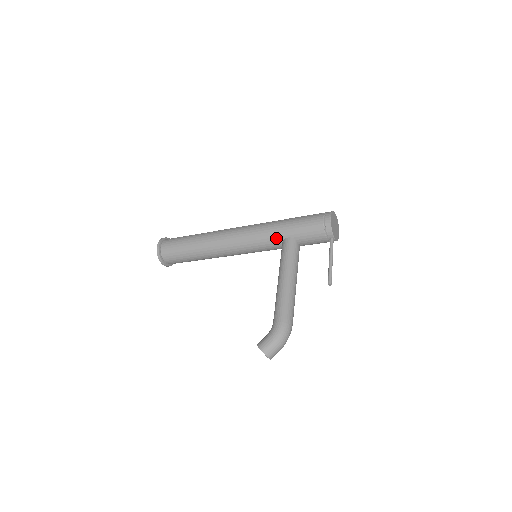
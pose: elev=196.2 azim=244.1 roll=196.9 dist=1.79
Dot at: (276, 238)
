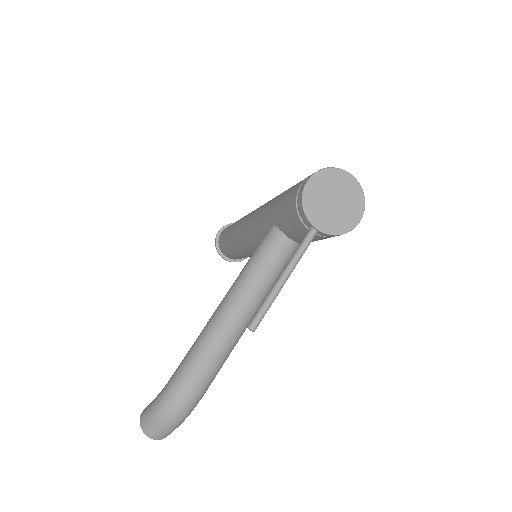
Dot at: (265, 225)
